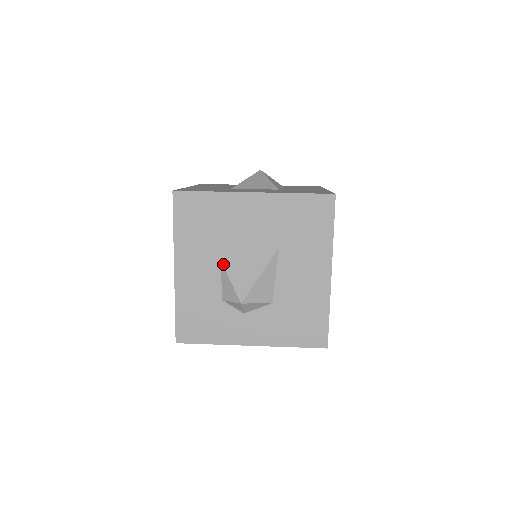
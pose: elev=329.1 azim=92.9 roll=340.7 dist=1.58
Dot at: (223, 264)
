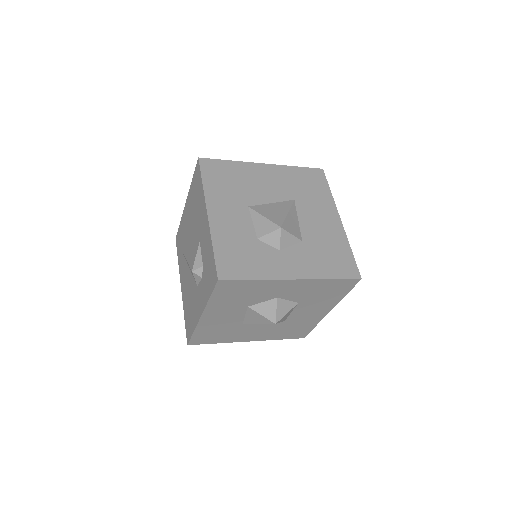
Dot at: (252, 209)
